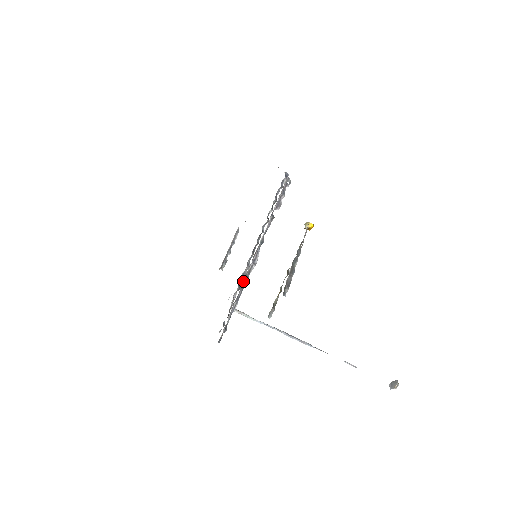
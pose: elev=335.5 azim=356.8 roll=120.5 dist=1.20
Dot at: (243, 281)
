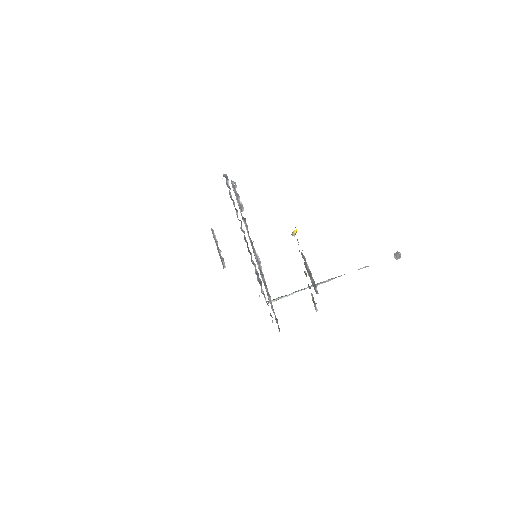
Dot at: (262, 280)
